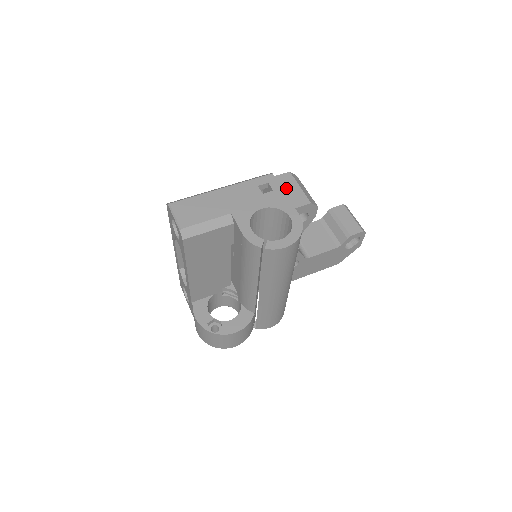
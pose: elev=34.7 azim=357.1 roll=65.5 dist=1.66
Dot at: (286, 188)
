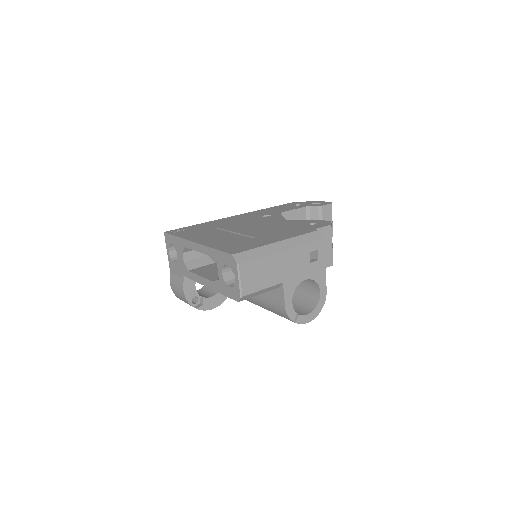
Dot at: occluded
